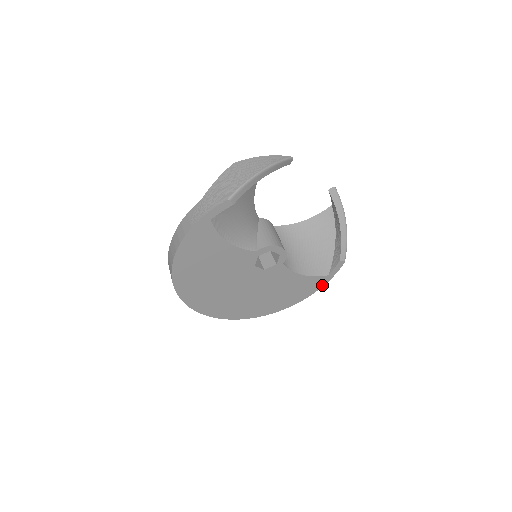
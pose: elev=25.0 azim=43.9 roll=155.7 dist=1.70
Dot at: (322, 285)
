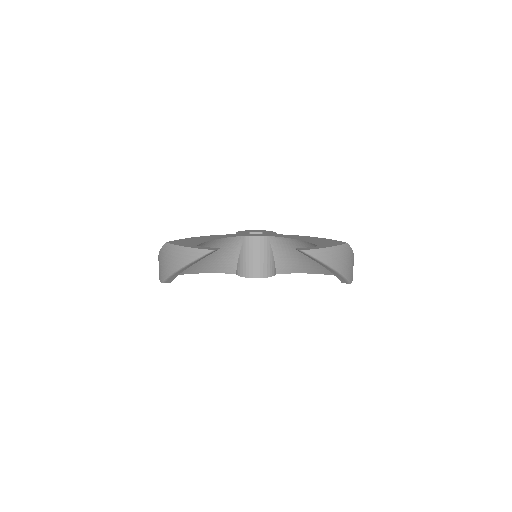
Dot at: occluded
